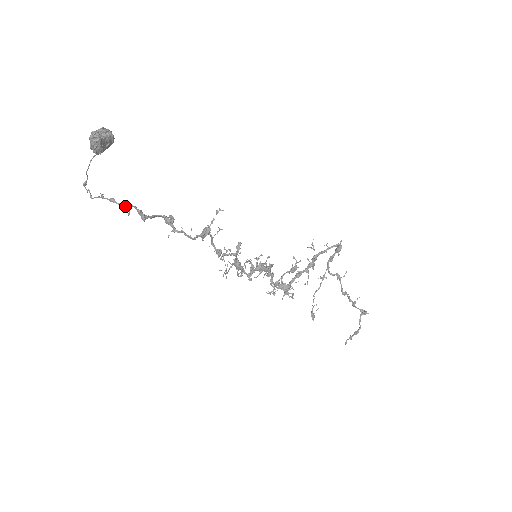
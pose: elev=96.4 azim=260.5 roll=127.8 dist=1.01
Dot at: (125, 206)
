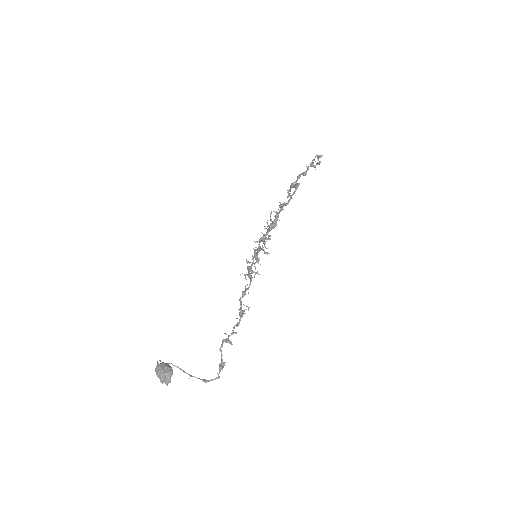
Dot at: occluded
